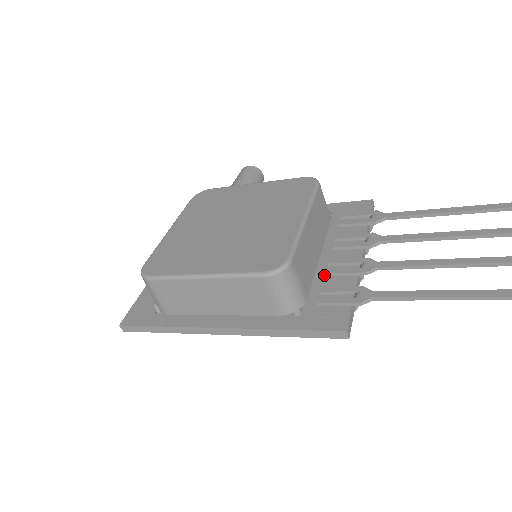
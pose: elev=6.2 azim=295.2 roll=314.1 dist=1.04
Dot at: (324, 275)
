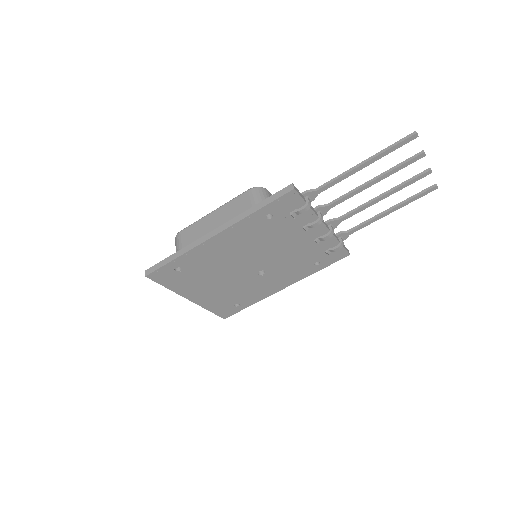
Dot at: occluded
